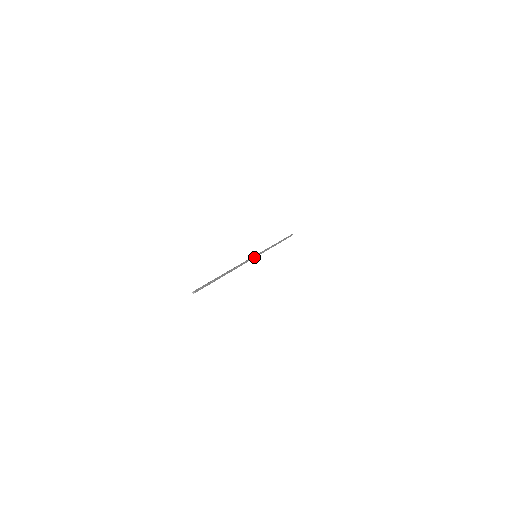
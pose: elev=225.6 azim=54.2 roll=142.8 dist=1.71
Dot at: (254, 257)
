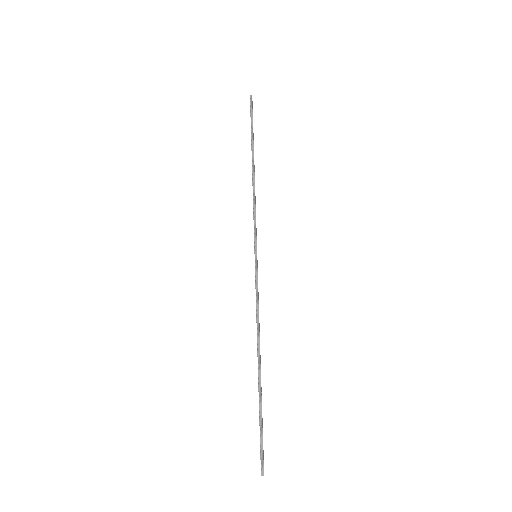
Dot at: (257, 266)
